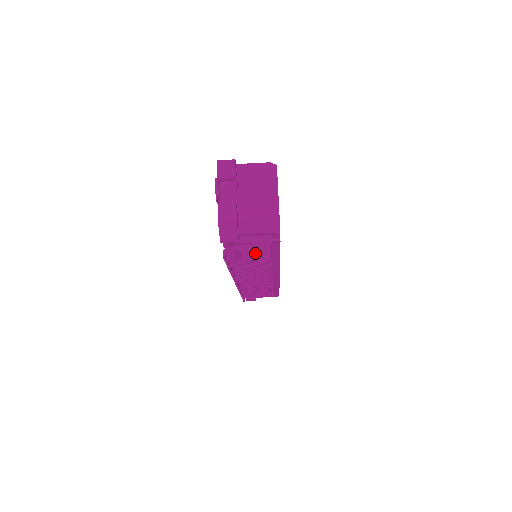
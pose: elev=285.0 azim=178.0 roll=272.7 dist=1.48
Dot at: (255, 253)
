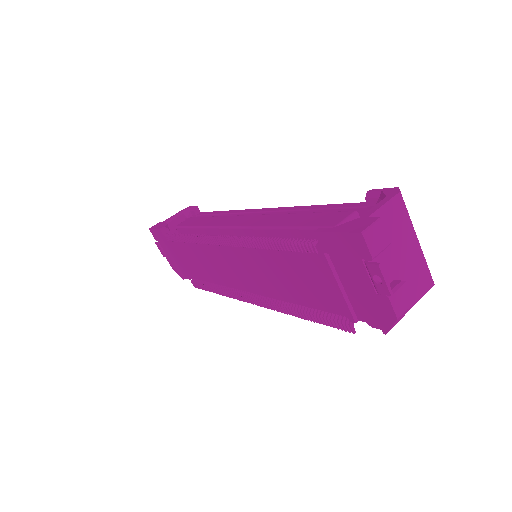
Dot at: occluded
